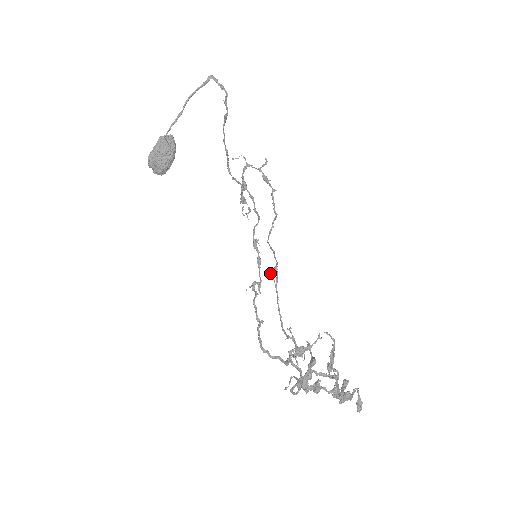
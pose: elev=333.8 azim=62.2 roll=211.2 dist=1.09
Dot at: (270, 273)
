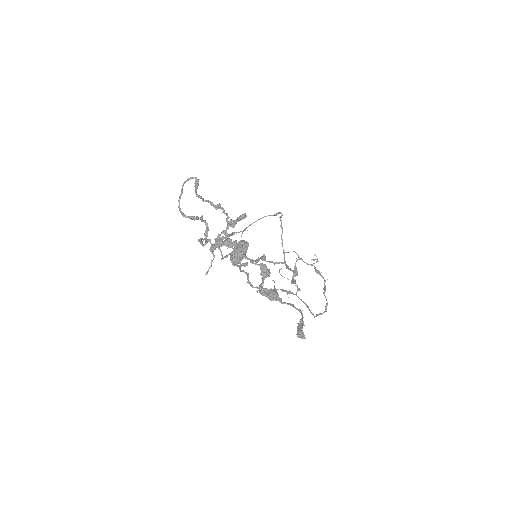
Dot at: (273, 280)
